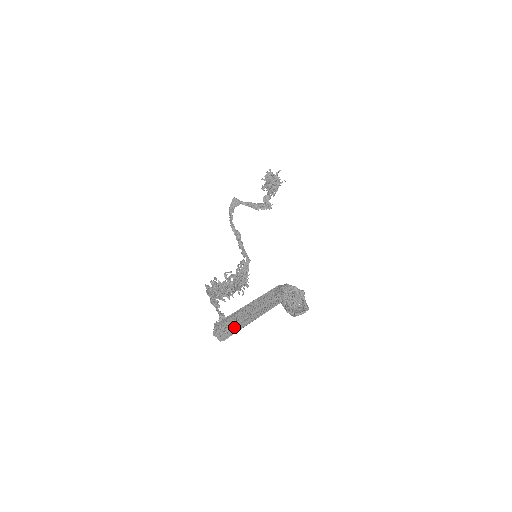
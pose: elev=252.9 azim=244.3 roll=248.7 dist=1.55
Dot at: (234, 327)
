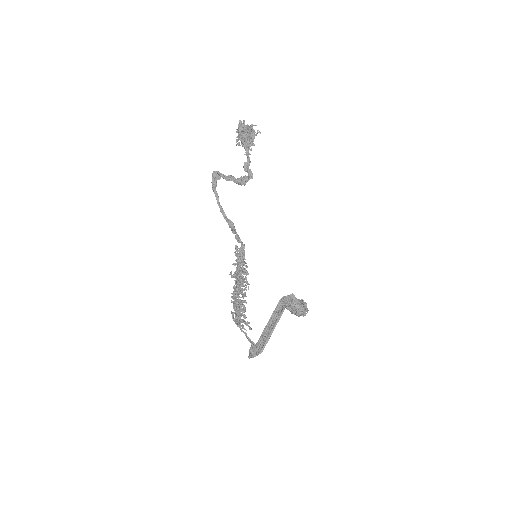
Dot at: (260, 344)
